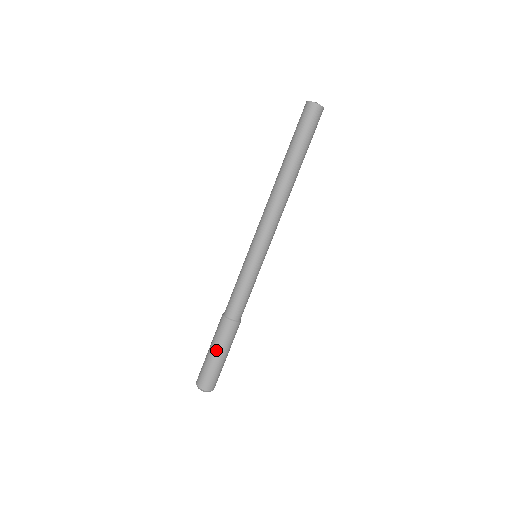
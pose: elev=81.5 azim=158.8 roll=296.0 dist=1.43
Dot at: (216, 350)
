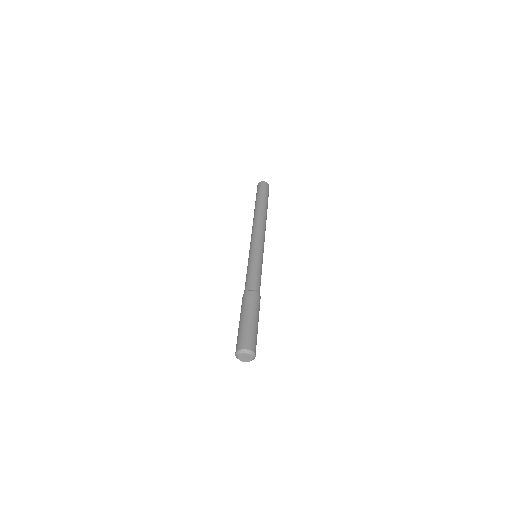
Dot at: (244, 315)
